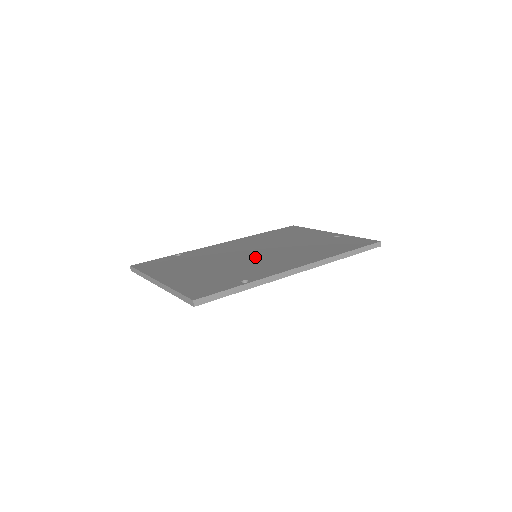
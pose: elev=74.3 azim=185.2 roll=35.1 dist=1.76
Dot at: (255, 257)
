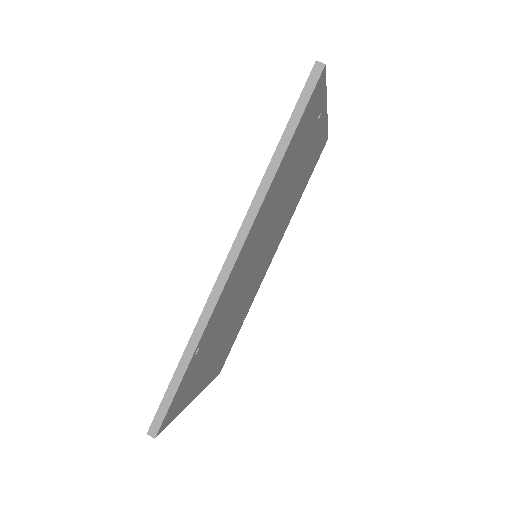
Dot at: occluded
